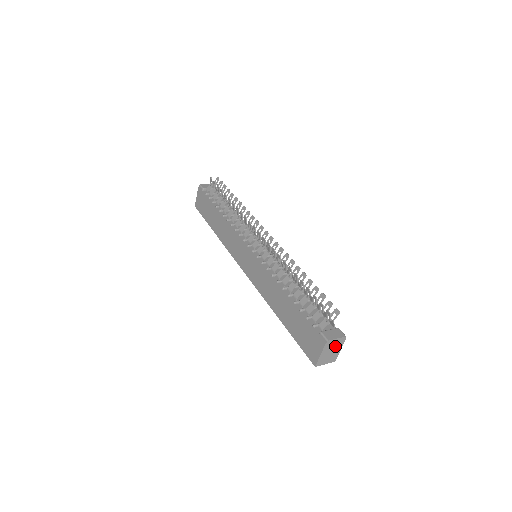
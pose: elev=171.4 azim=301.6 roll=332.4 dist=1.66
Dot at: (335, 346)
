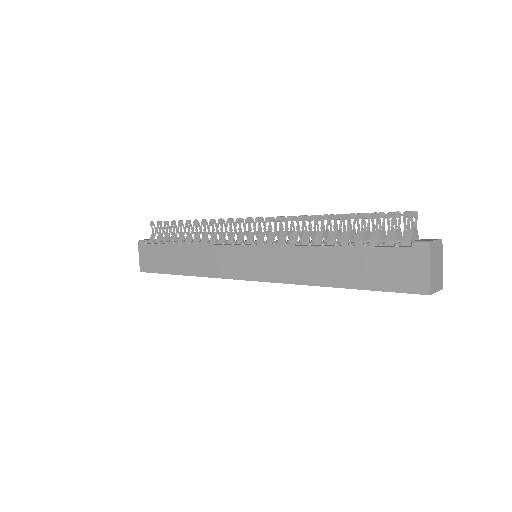
Dot at: (437, 256)
